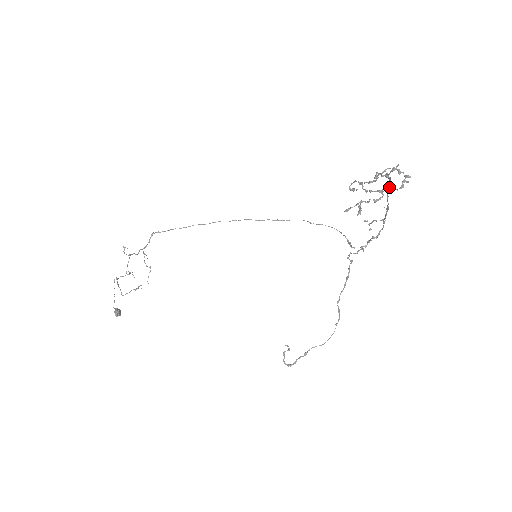
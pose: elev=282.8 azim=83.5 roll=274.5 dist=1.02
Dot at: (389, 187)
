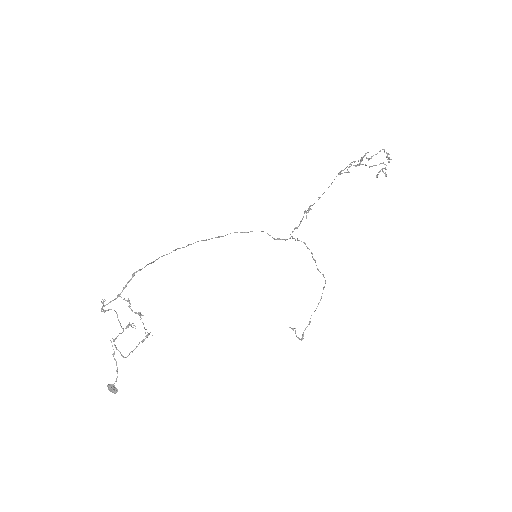
Dot at: (336, 176)
